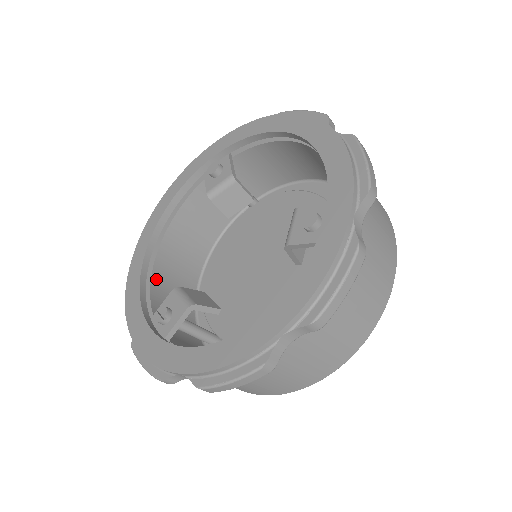
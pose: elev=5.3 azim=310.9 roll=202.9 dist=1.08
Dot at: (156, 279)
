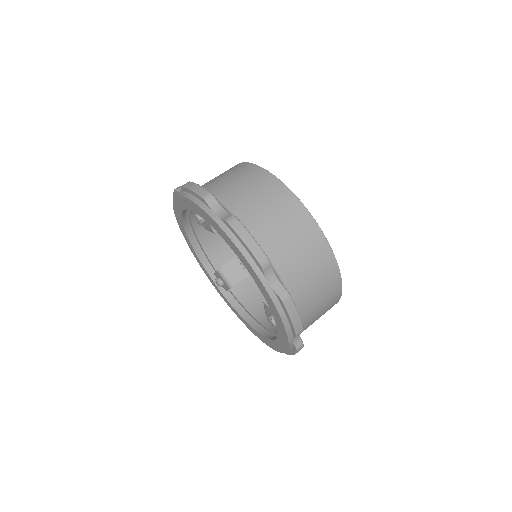
Dot at: (203, 239)
